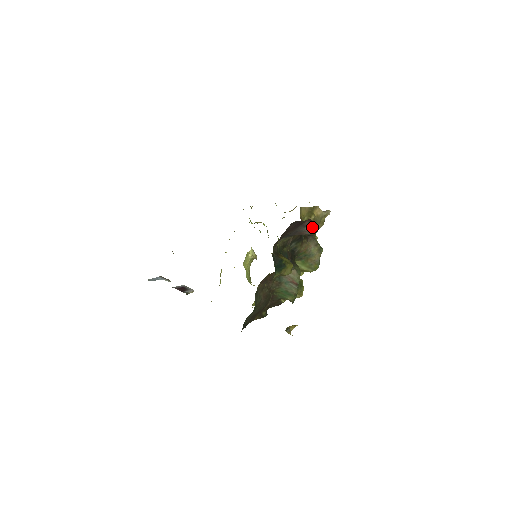
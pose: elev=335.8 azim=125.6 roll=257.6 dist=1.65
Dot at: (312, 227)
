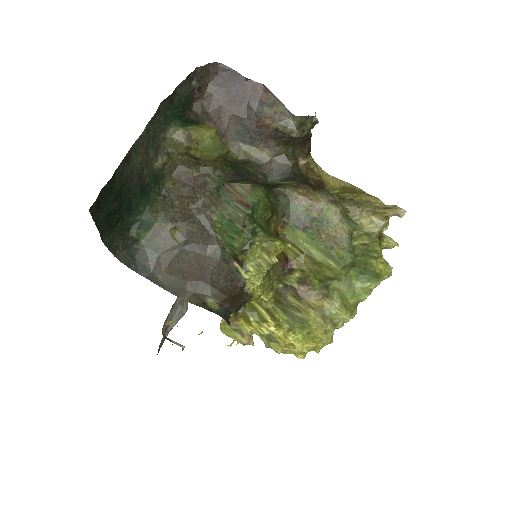
Dot at: (277, 109)
